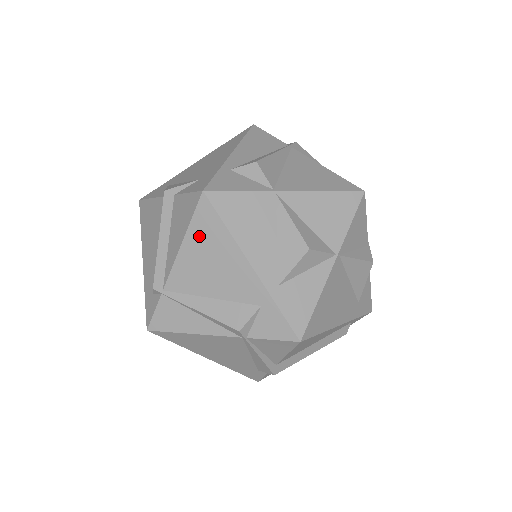
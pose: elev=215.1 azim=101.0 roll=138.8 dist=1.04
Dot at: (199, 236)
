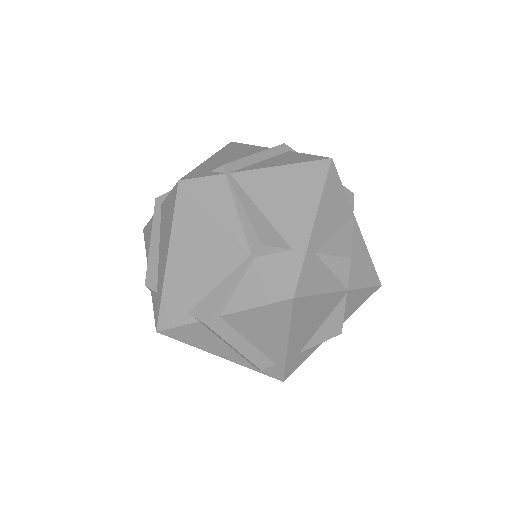
Dot at: (299, 174)
